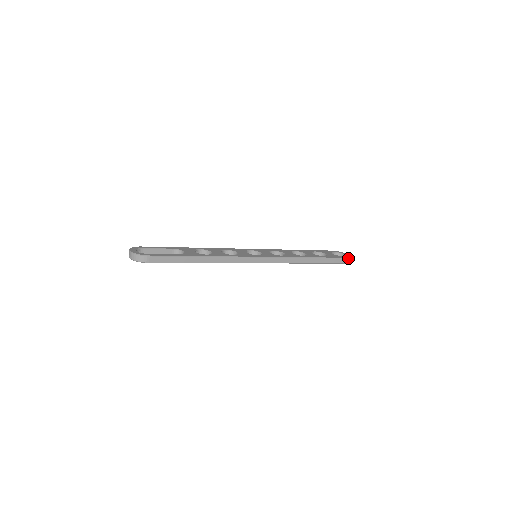
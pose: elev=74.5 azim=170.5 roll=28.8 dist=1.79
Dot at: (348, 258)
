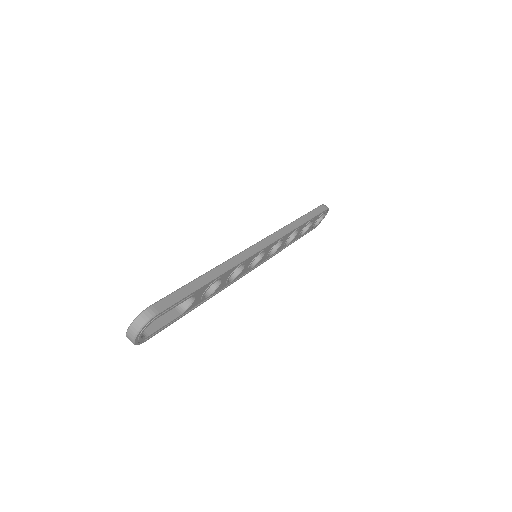
Dot at: (323, 205)
